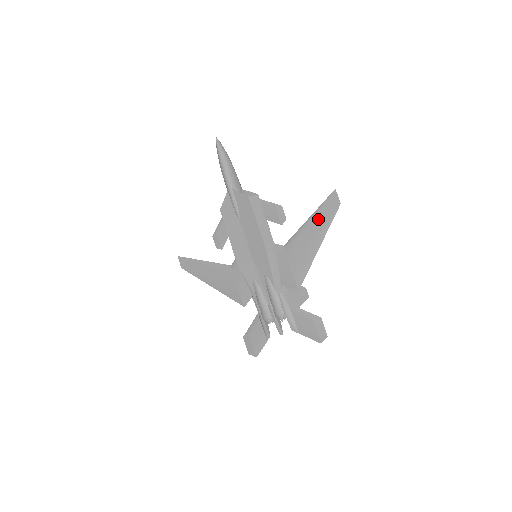
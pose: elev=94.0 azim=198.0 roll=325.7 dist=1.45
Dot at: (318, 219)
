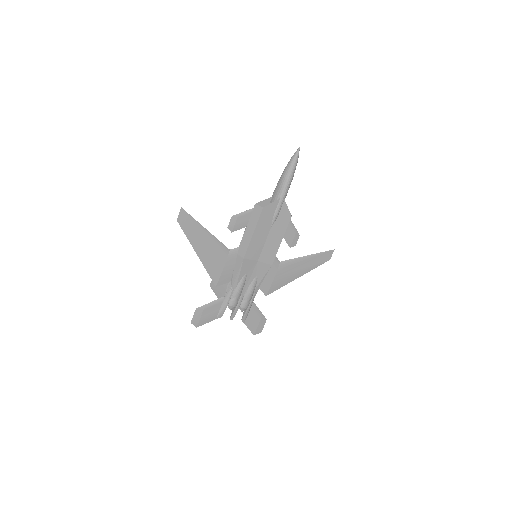
Dot at: (313, 260)
